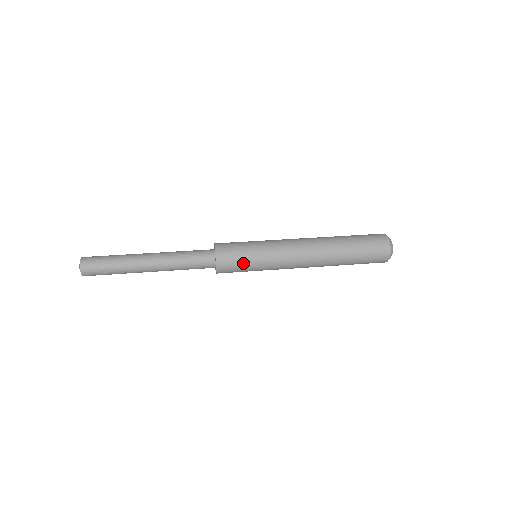
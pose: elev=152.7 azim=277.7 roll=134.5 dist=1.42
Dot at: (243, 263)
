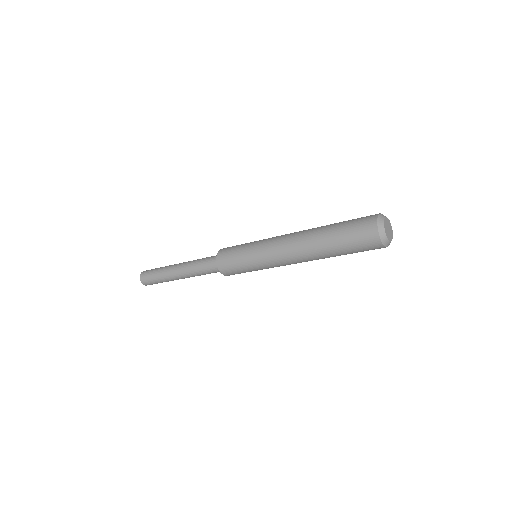
Dot at: (237, 261)
